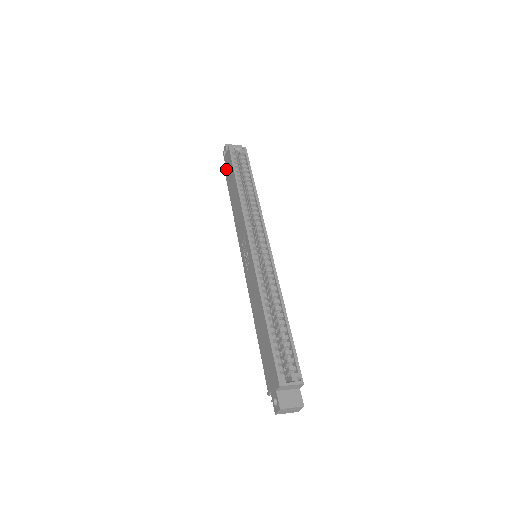
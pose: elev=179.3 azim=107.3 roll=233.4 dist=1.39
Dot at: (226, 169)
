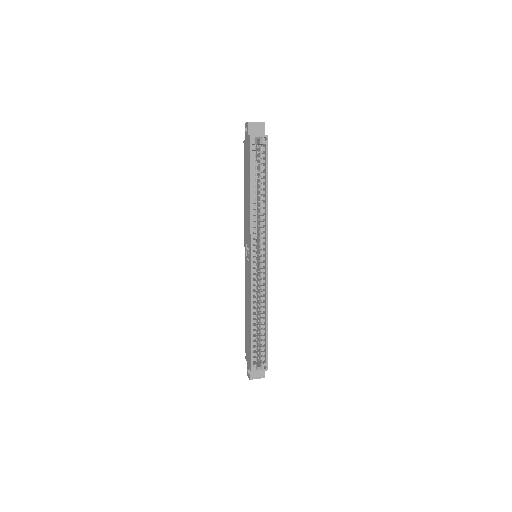
Dot at: (245, 149)
